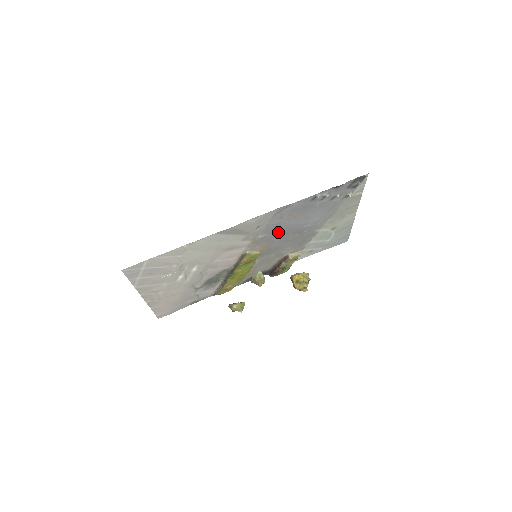
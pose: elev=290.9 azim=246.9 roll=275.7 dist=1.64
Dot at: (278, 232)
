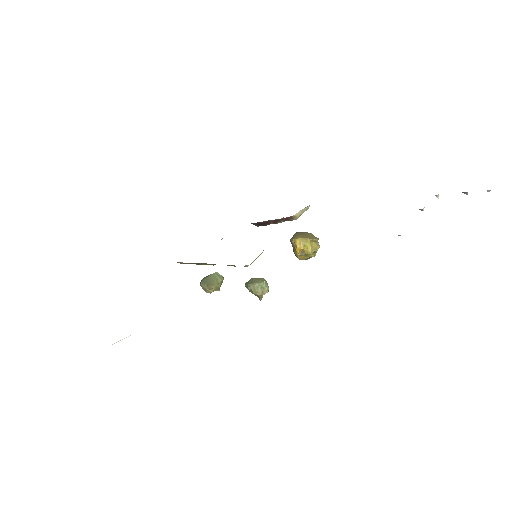
Dot at: occluded
